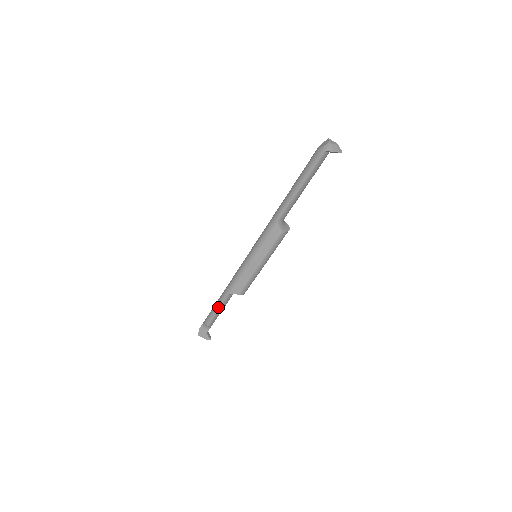
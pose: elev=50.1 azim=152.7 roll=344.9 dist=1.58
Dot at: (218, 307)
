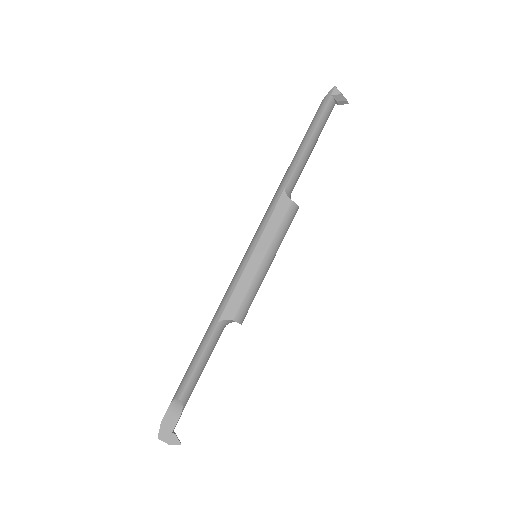
Dot at: (199, 354)
